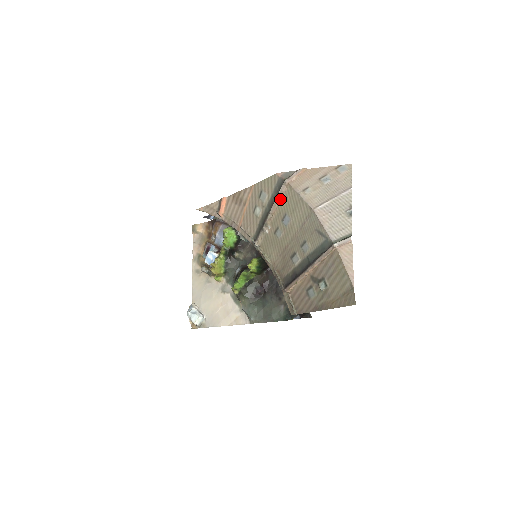
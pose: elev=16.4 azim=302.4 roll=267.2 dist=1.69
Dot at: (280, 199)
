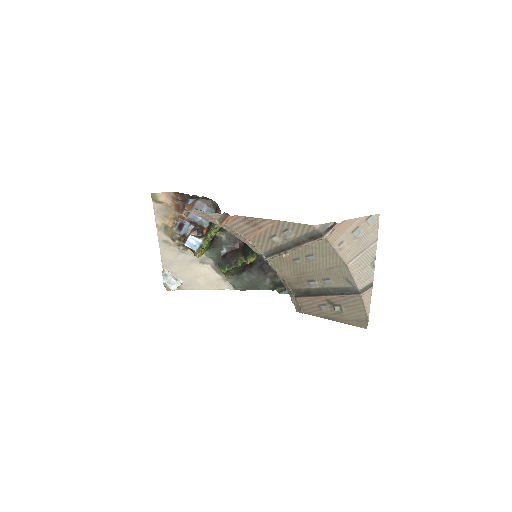
Dot at: (310, 243)
